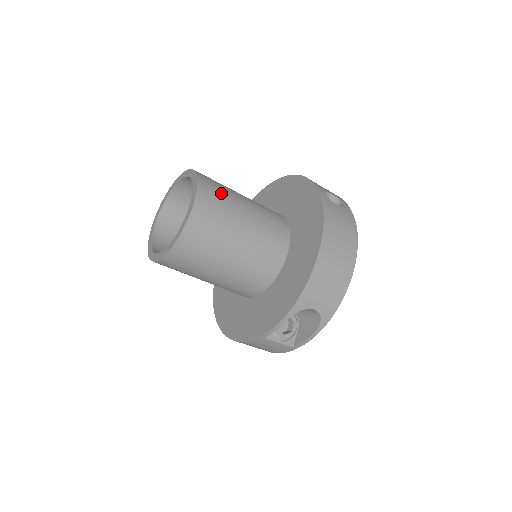
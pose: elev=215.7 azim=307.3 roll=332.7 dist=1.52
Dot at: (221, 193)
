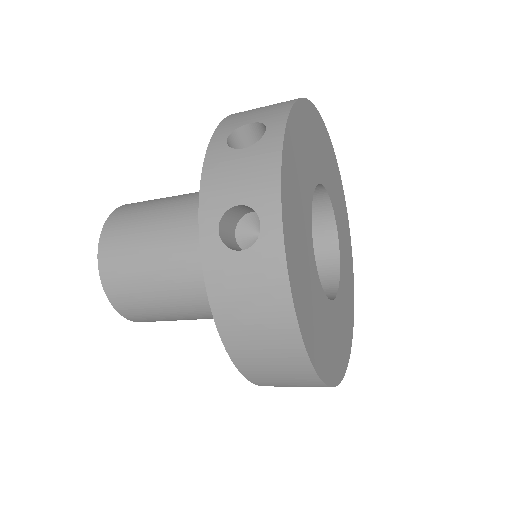
Dot at: (127, 266)
